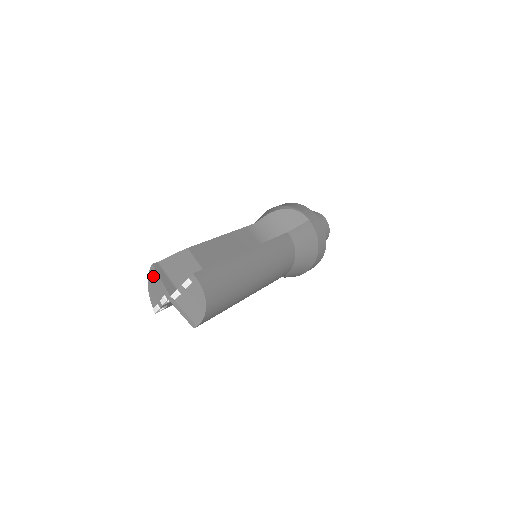
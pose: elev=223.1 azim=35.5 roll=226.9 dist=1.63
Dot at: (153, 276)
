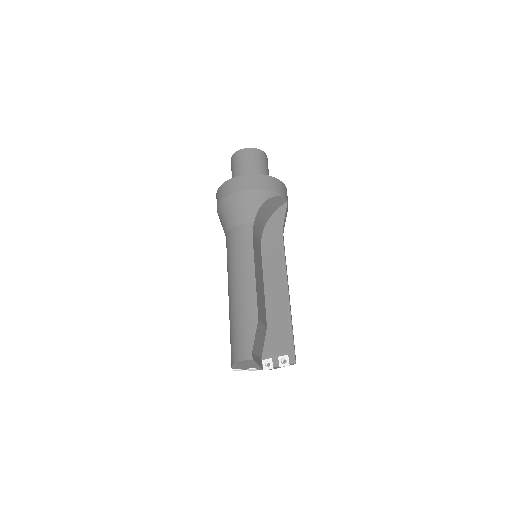
Dot at: (248, 362)
